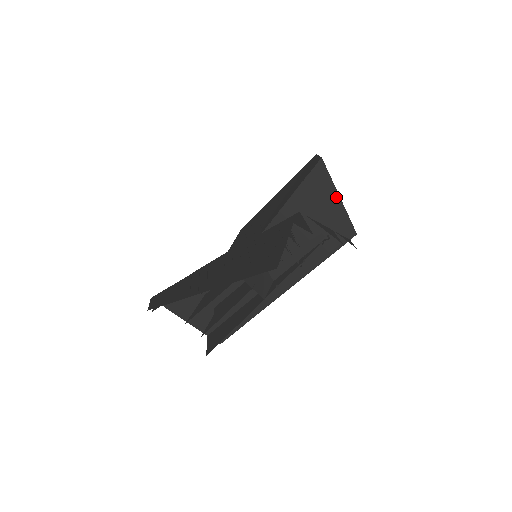
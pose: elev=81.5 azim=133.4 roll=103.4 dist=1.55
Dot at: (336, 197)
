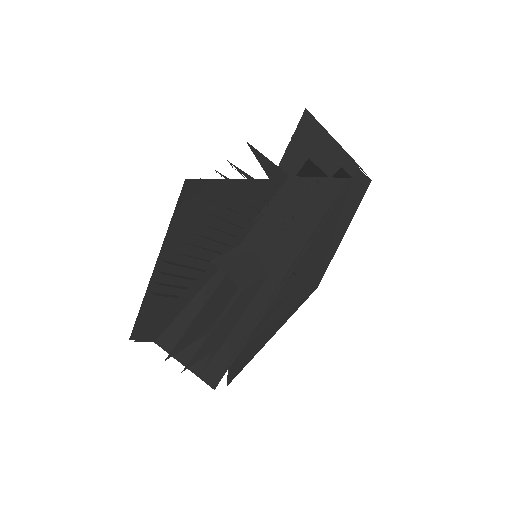
Dot at: (326, 138)
